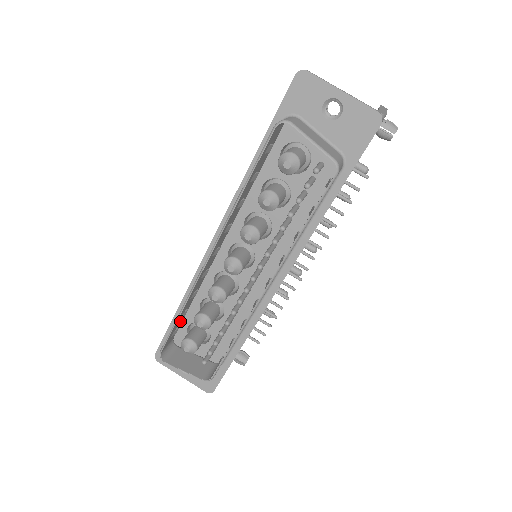
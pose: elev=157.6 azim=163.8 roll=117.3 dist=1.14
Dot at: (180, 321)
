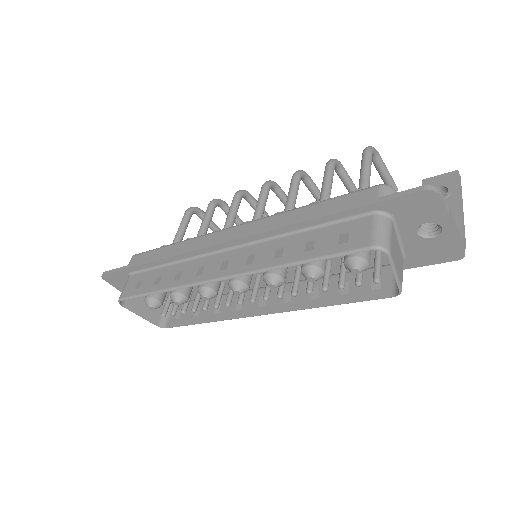
Dot at: (150, 279)
